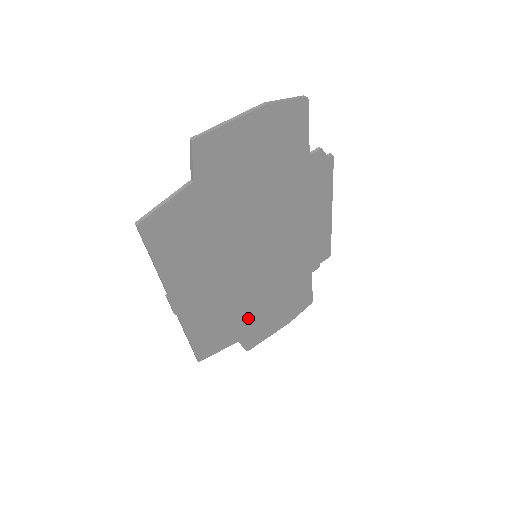
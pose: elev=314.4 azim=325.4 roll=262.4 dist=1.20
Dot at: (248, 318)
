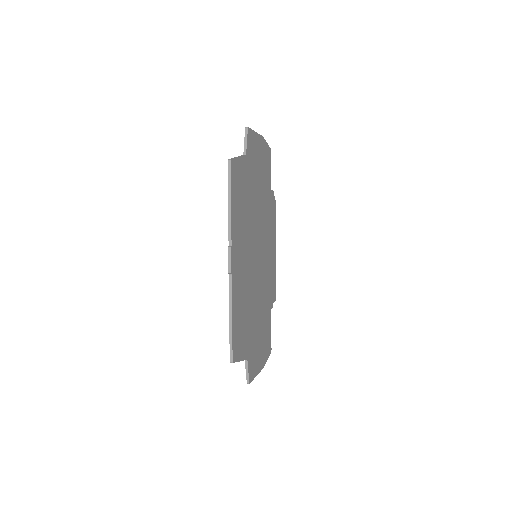
Dot at: (252, 330)
